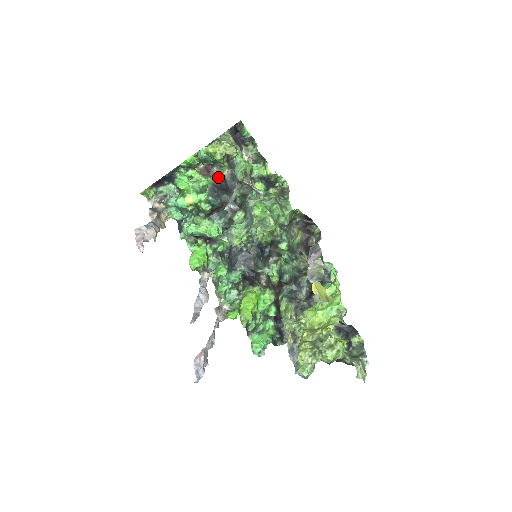
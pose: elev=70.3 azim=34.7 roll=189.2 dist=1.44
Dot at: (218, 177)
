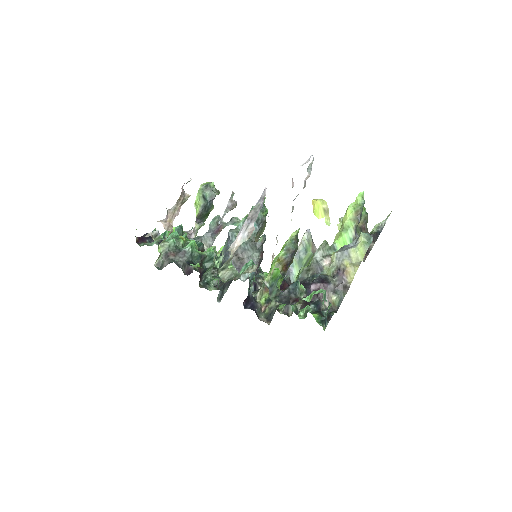
Dot at: occluded
